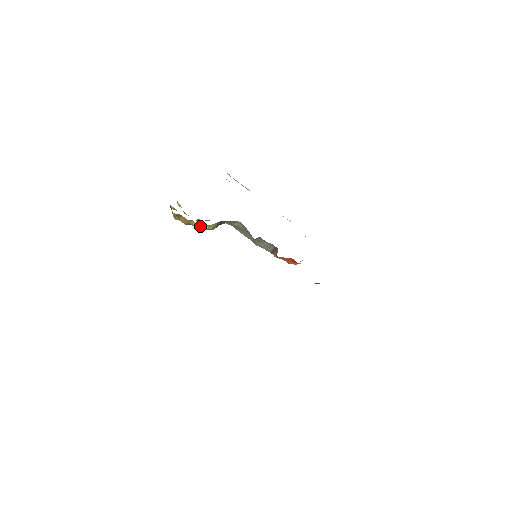
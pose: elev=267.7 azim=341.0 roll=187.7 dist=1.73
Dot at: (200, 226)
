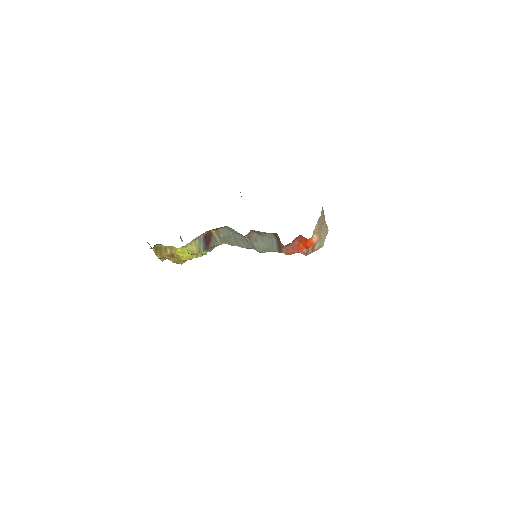
Dot at: (187, 255)
